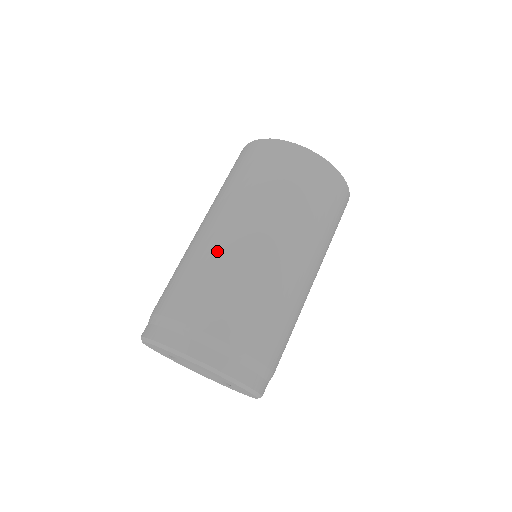
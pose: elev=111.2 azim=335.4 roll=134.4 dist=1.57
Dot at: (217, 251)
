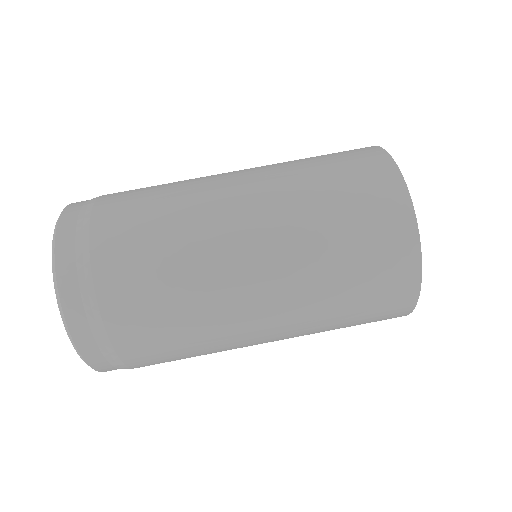
Dot at: occluded
